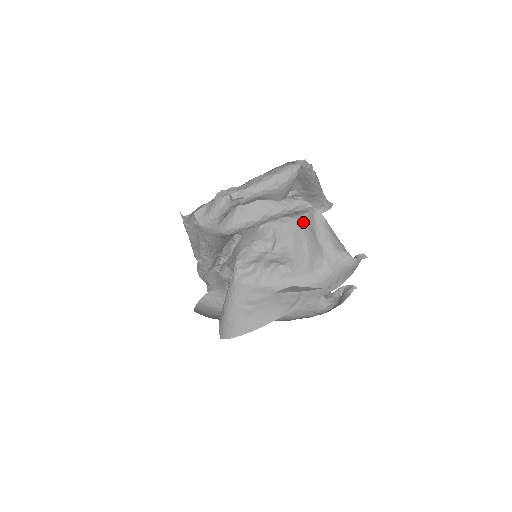
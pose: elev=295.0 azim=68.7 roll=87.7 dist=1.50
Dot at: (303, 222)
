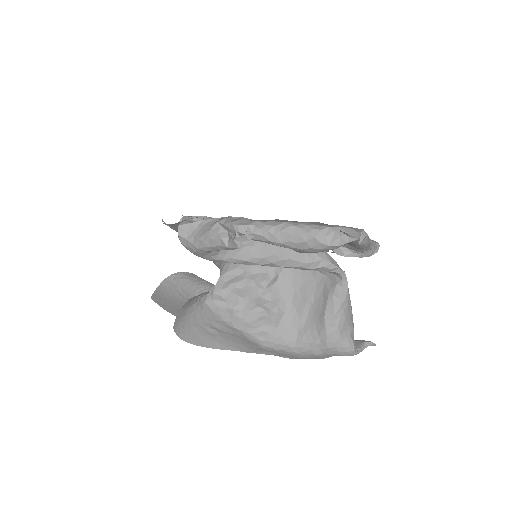
Dot at: (321, 277)
